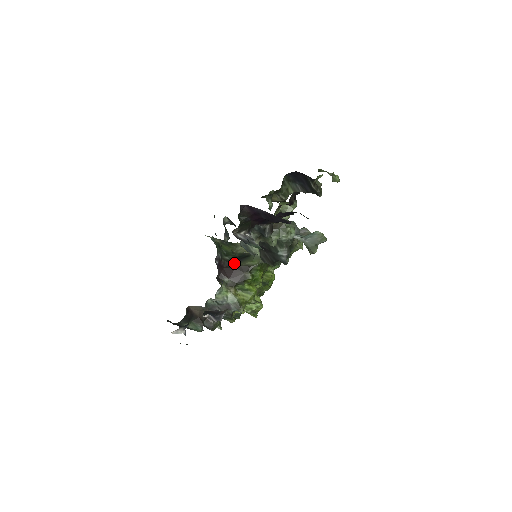
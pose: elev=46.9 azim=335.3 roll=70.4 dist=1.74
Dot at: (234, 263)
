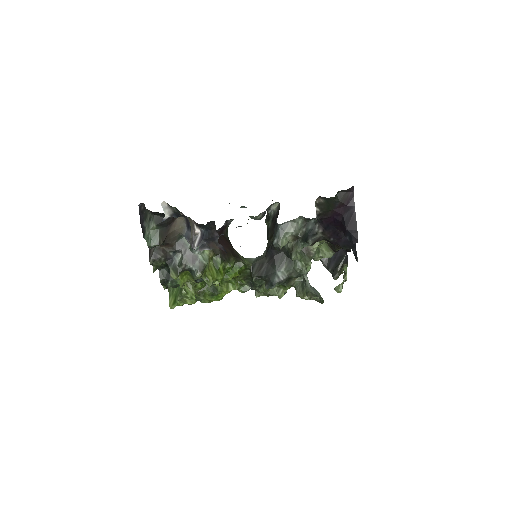
Dot at: occluded
